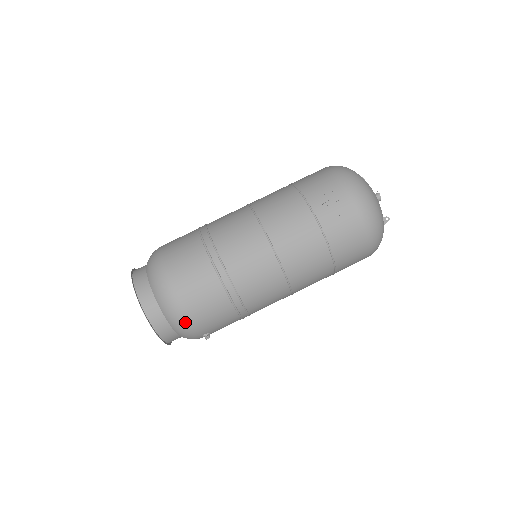
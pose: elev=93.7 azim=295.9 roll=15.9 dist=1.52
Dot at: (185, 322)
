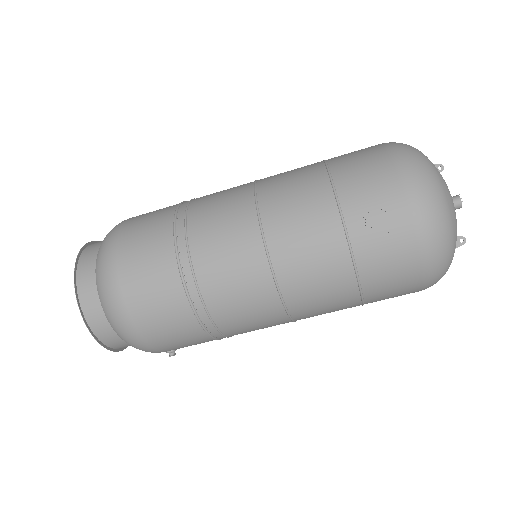
Dot at: (137, 342)
